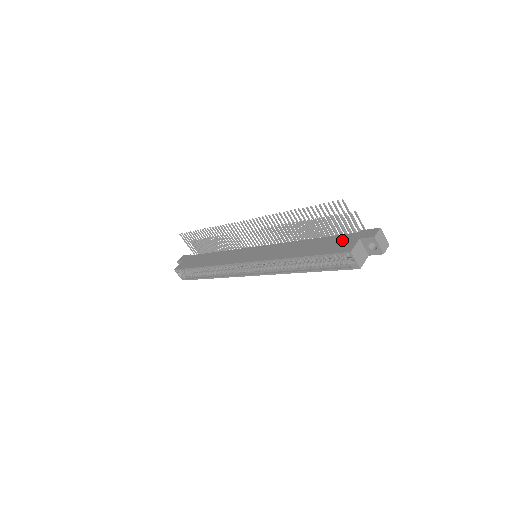
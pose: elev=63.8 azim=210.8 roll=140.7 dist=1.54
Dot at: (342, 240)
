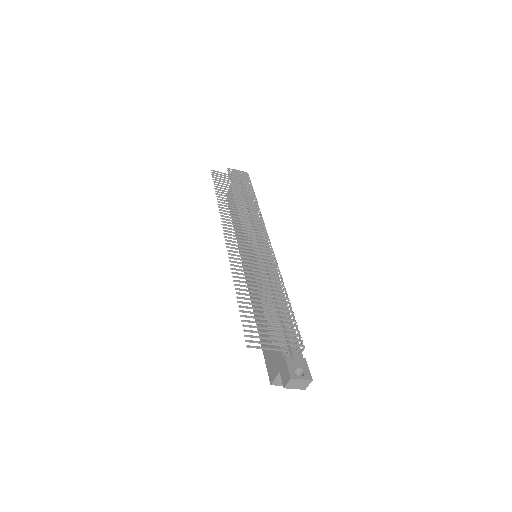
Dot at: (274, 352)
